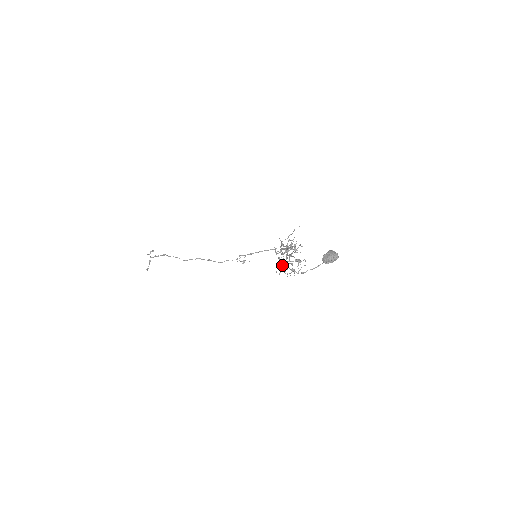
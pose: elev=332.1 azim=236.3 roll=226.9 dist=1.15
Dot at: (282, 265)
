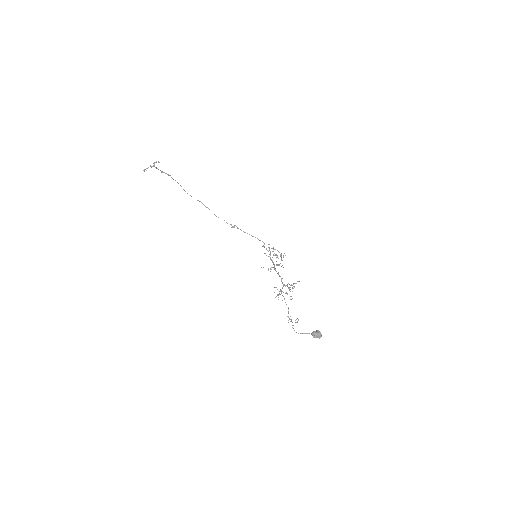
Dot at: (275, 287)
